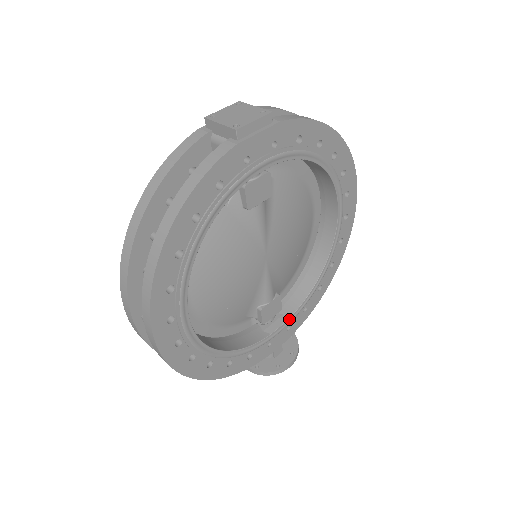
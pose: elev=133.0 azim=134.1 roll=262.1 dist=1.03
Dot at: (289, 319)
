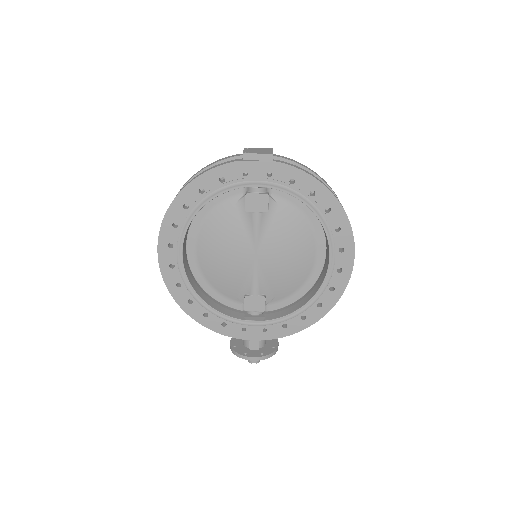
Dot at: (266, 321)
